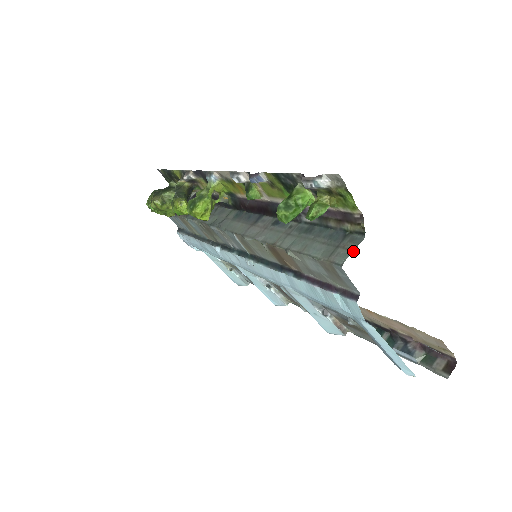
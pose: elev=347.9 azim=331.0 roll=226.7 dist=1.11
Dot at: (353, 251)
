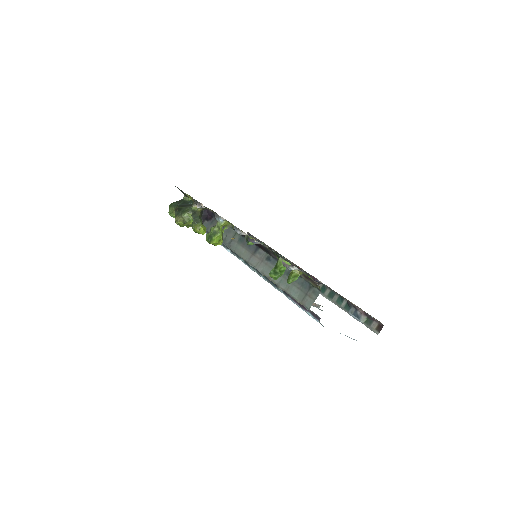
Dot at: occluded
